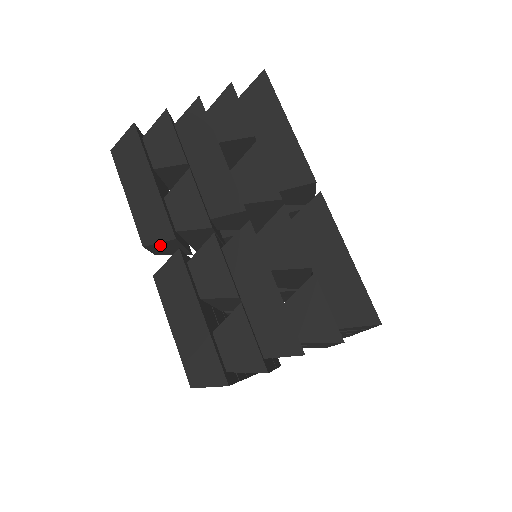
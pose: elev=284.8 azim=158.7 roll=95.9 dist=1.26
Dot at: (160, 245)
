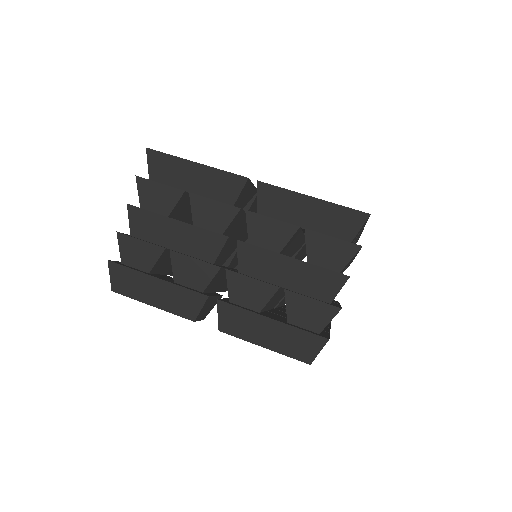
Dot at: (202, 310)
